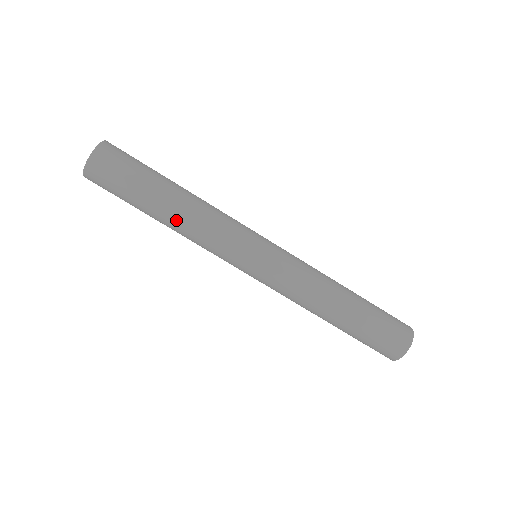
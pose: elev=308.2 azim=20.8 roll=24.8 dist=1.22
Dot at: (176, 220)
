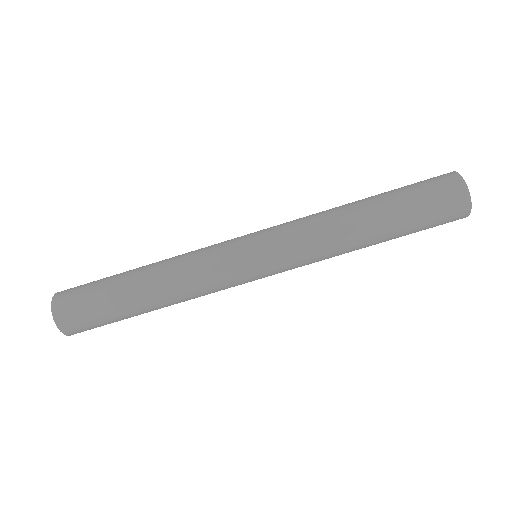
Dot at: (170, 305)
